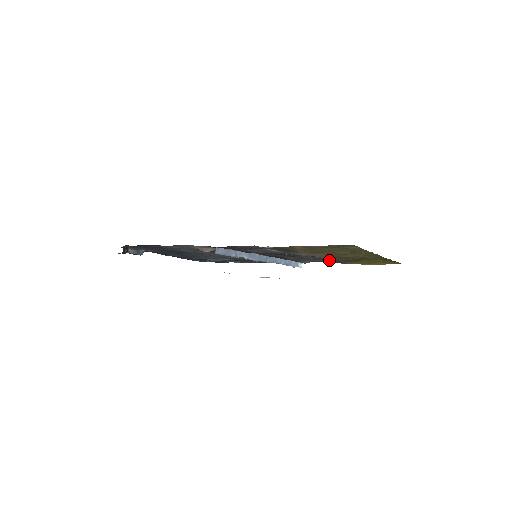
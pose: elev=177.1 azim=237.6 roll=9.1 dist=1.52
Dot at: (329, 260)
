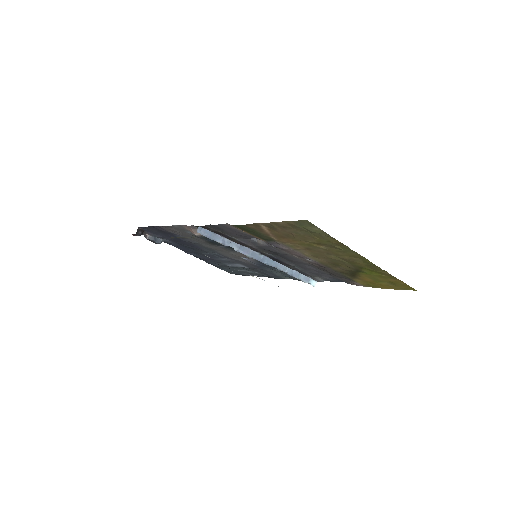
Dot at: (330, 271)
